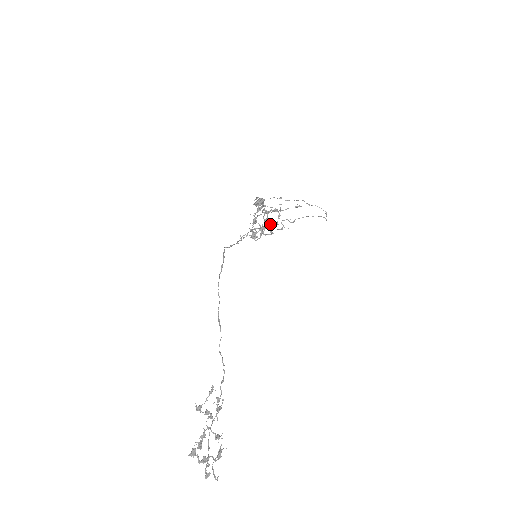
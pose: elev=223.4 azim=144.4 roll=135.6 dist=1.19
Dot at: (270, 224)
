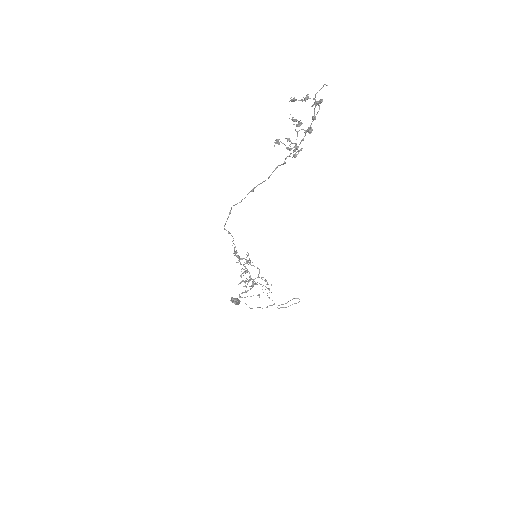
Dot at: (254, 284)
